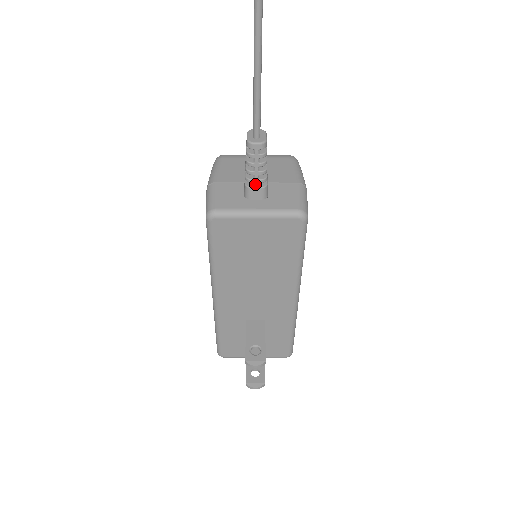
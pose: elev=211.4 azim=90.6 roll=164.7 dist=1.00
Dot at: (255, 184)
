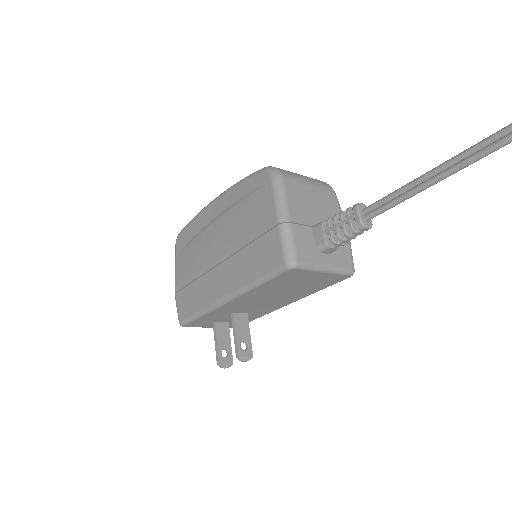
Dot at: (336, 246)
